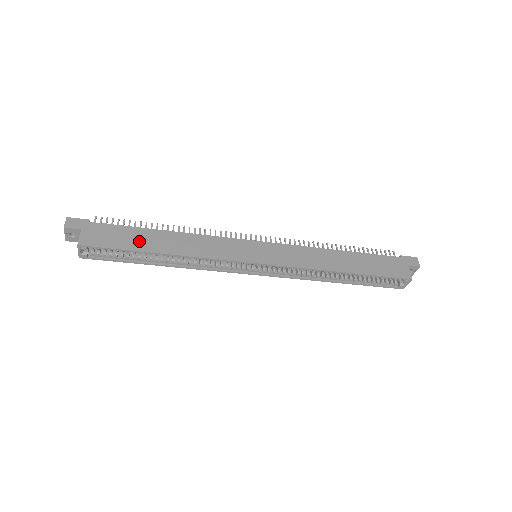
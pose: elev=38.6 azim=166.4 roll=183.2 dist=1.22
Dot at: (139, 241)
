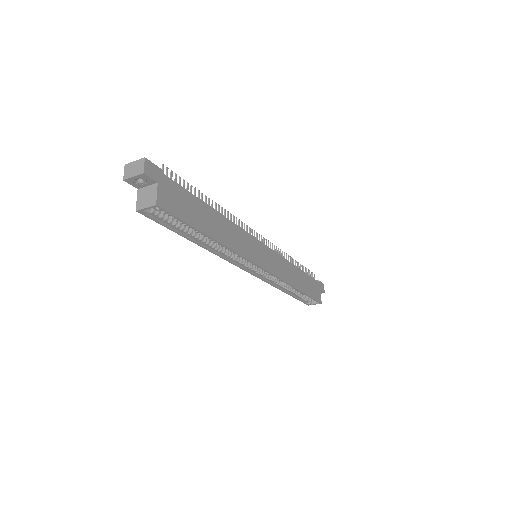
Dot at: (199, 217)
